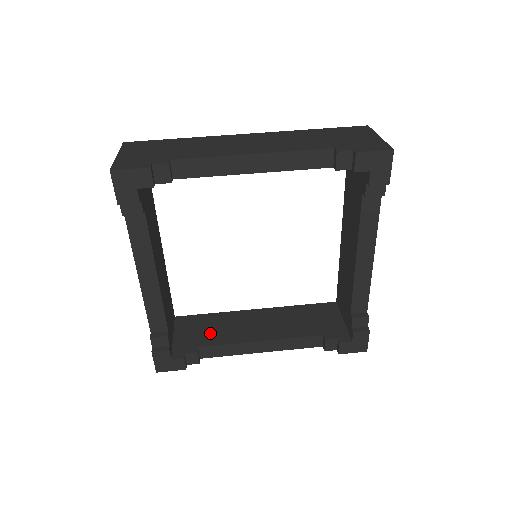
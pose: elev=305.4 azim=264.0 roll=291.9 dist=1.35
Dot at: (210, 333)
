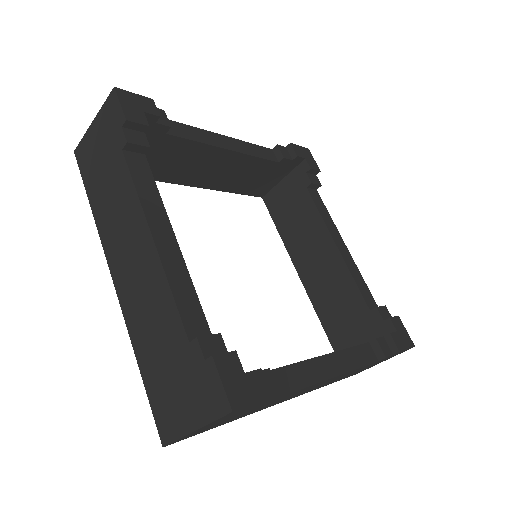
Dot at: occluded
